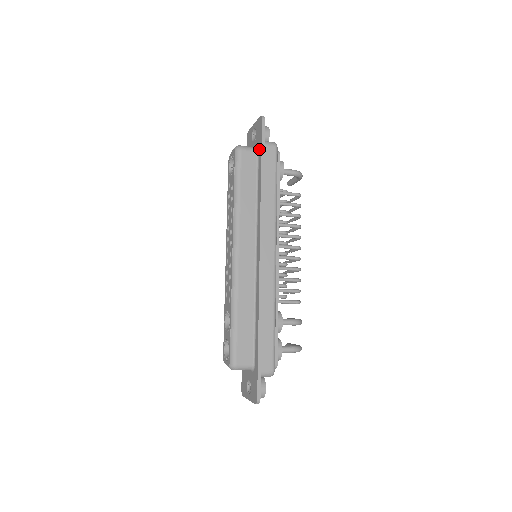
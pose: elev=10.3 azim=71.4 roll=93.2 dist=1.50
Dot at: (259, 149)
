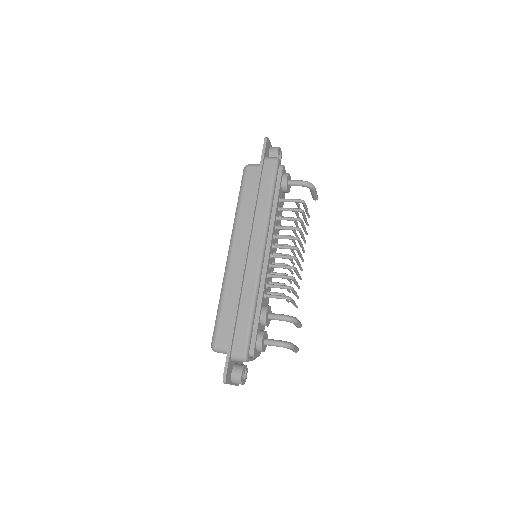
Dot at: occluded
